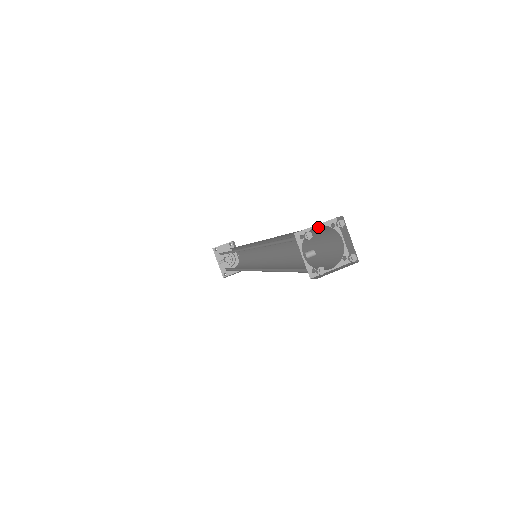
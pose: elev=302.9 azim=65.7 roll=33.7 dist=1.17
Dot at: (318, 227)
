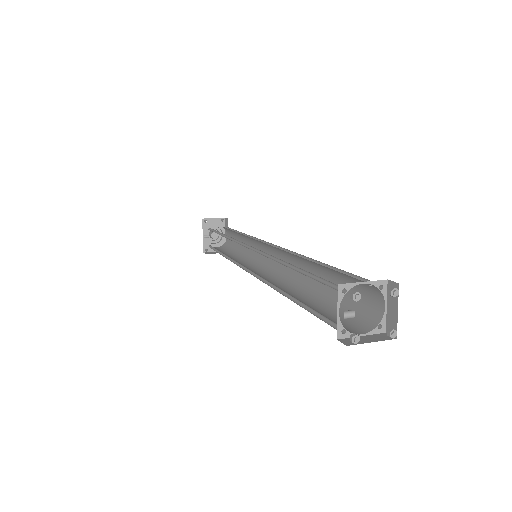
Dot at: occluded
